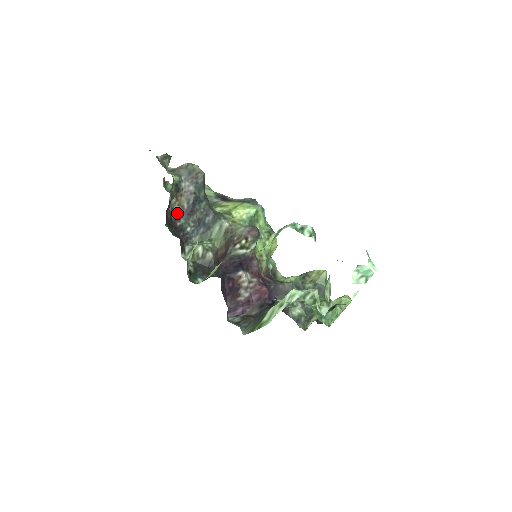
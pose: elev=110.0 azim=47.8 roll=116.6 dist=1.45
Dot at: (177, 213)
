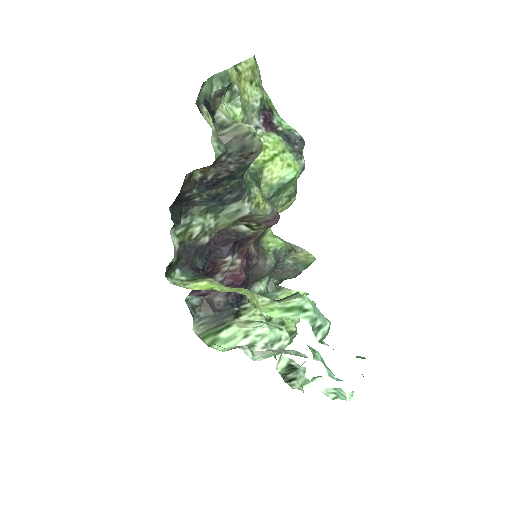
Dot at: (193, 181)
